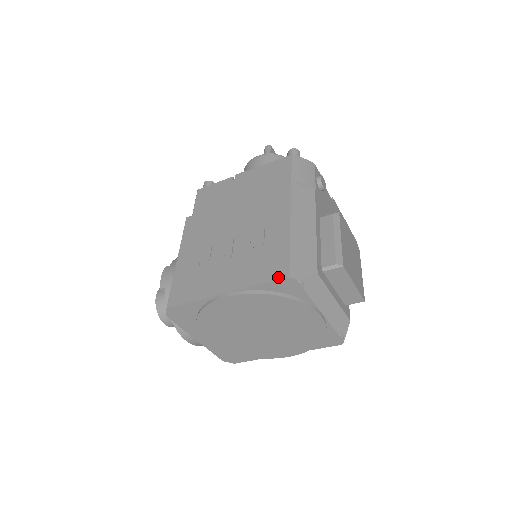
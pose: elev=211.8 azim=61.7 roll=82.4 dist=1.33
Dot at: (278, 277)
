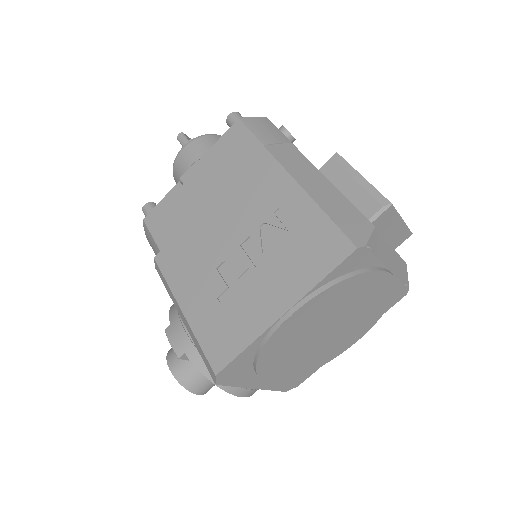
Dot at: (342, 256)
